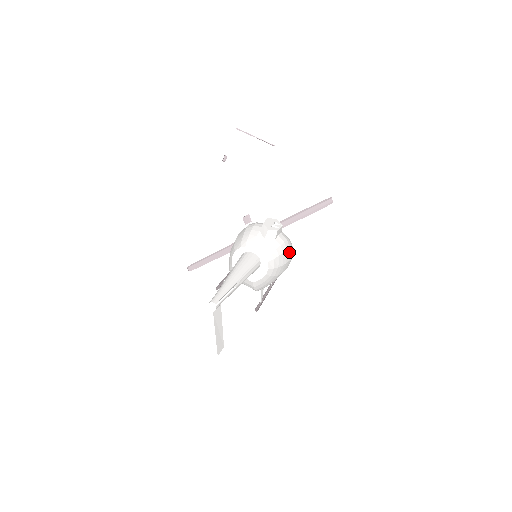
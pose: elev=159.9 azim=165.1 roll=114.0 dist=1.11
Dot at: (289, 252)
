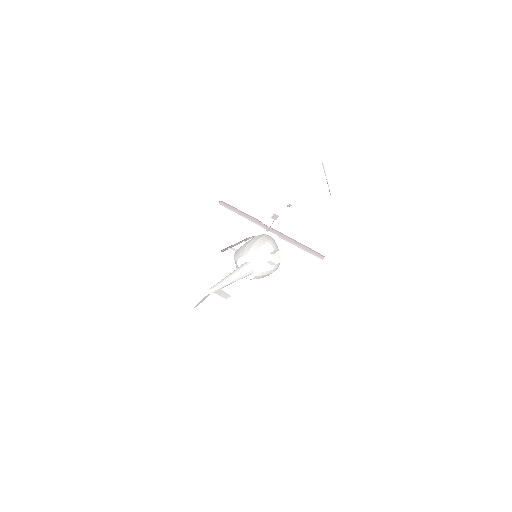
Dot at: occluded
